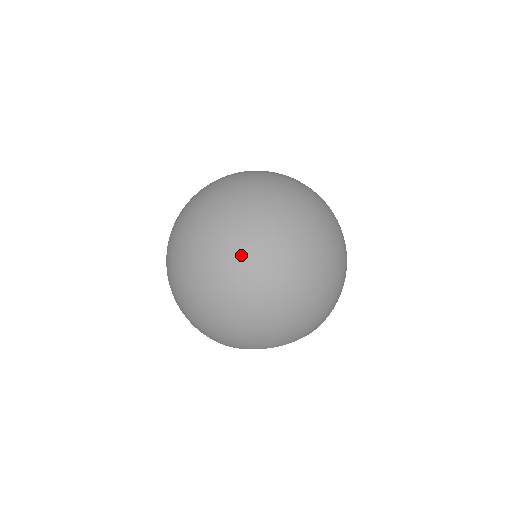
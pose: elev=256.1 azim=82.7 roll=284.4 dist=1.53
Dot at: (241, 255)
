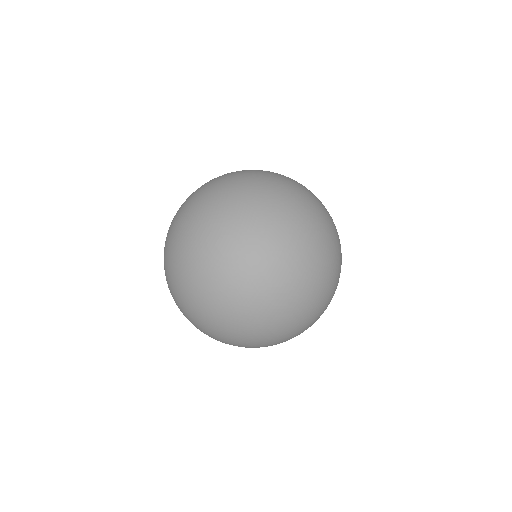
Dot at: (269, 293)
